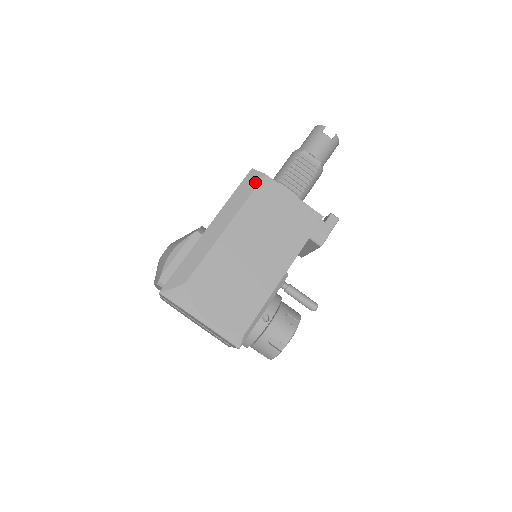
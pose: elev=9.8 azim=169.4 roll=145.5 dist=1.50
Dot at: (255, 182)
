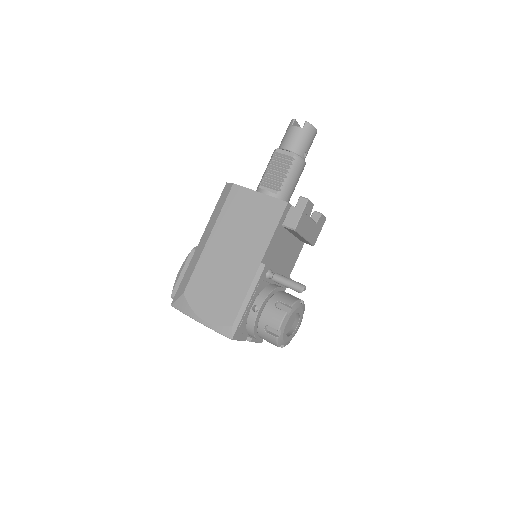
Dot at: (227, 193)
